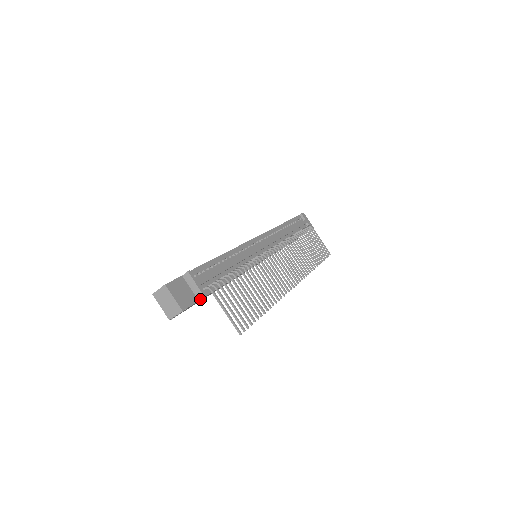
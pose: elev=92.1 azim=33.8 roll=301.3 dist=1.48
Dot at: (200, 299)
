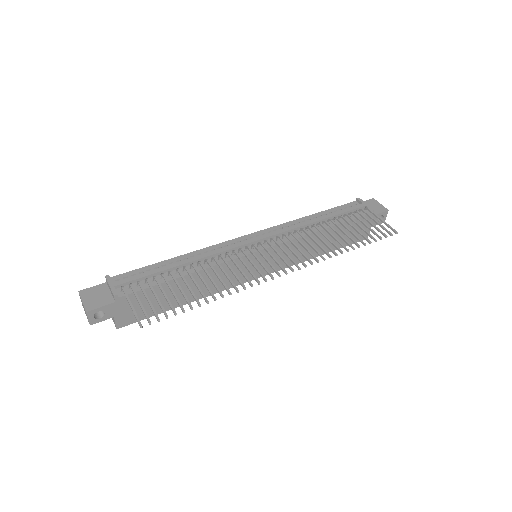
Dot at: (115, 300)
